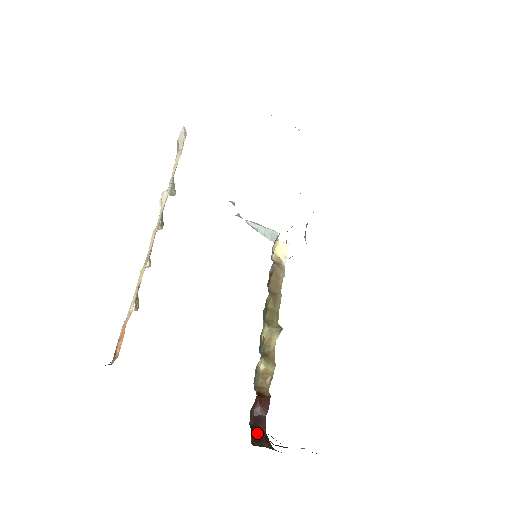
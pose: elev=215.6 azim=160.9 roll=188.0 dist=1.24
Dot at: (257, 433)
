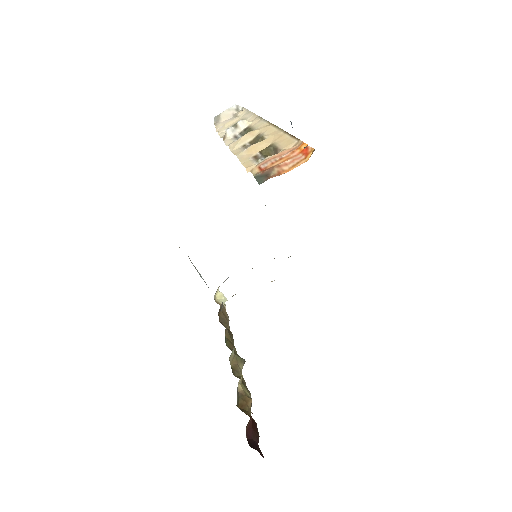
Dot at: occluded
